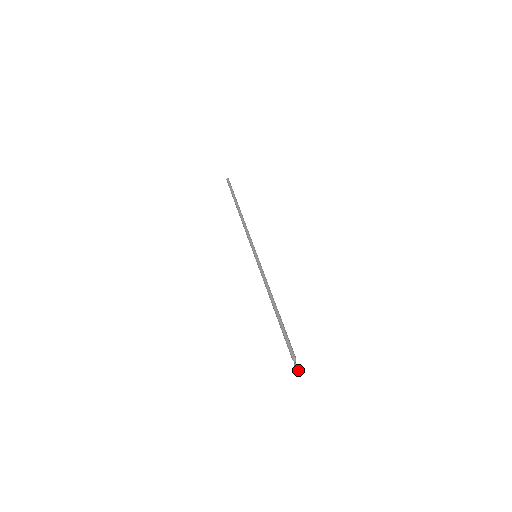
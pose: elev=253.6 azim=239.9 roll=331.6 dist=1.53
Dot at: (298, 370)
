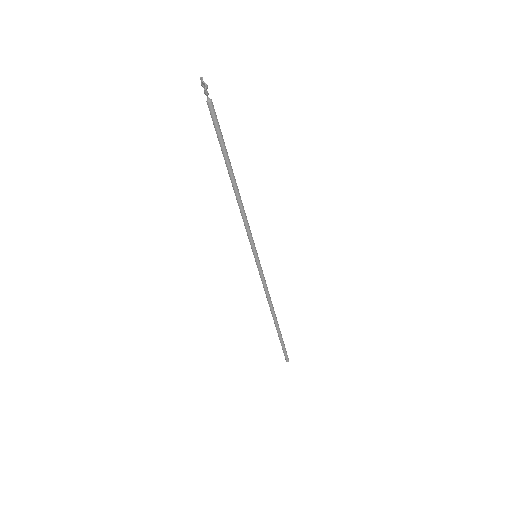
Dot at: (204, 83)
